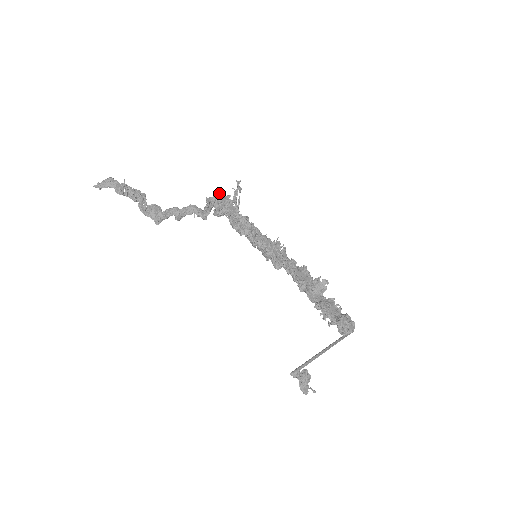
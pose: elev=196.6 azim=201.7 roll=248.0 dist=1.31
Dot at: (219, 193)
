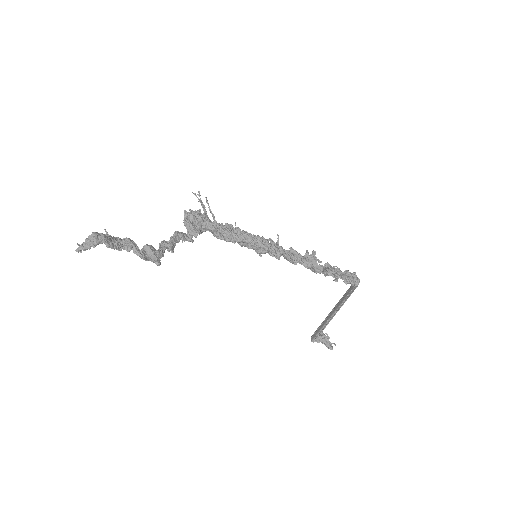
Dot at: (195, 210)
